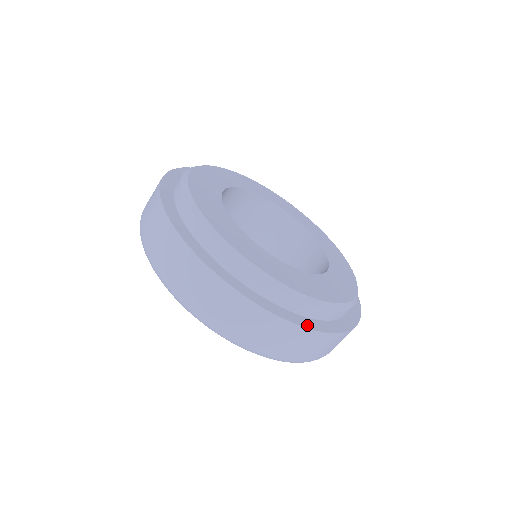
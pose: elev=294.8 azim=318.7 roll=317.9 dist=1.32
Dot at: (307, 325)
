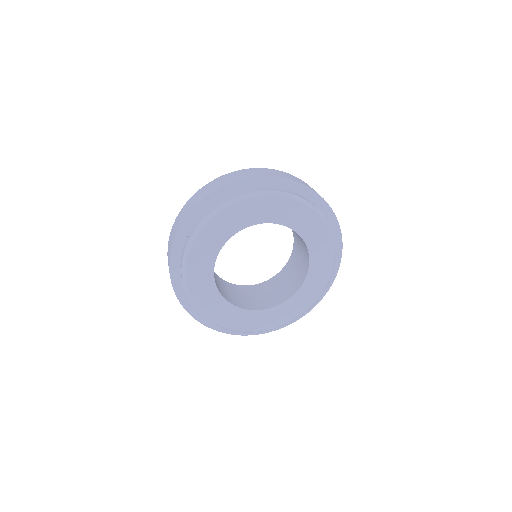
Dot at: (245, 333)
